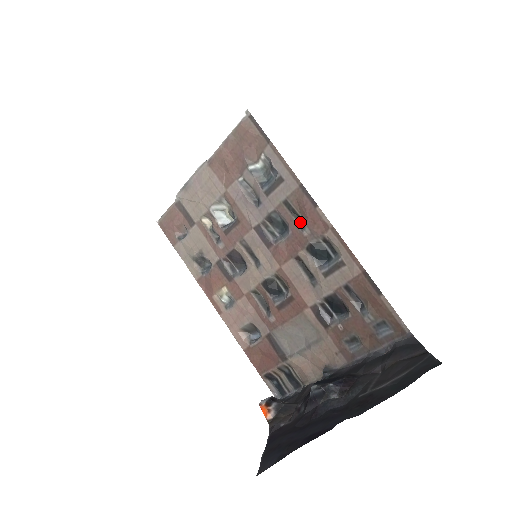
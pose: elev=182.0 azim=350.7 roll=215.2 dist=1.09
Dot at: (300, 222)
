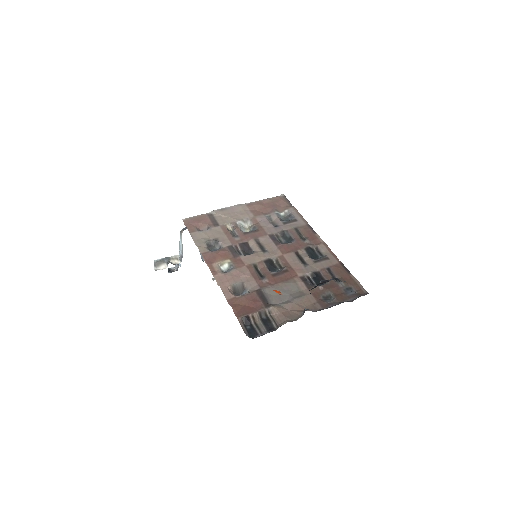
Dot at: (302, 239)
